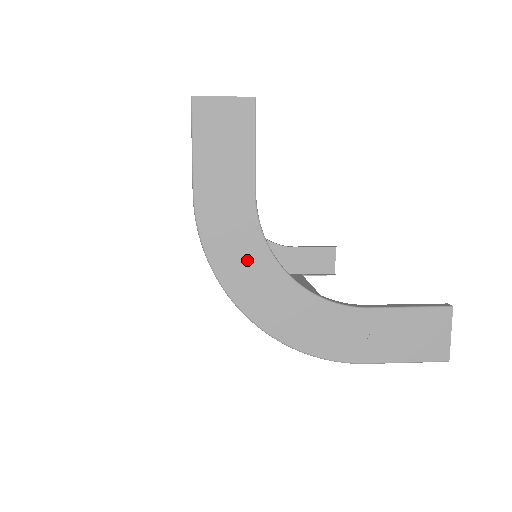
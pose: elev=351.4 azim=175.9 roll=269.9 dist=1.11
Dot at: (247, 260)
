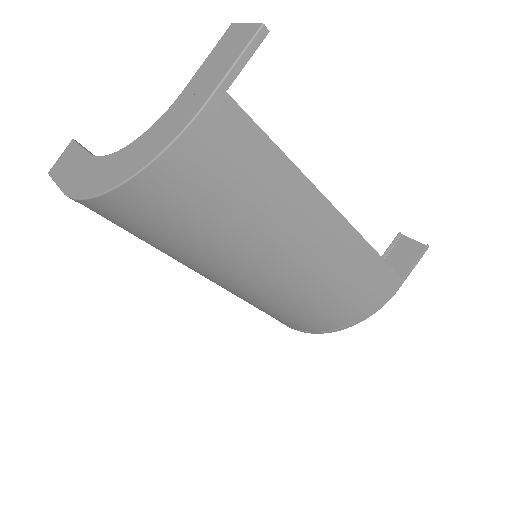
Dot at: (101, 172)
